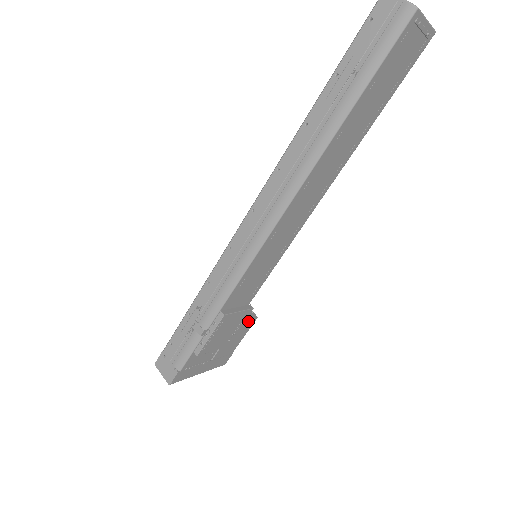
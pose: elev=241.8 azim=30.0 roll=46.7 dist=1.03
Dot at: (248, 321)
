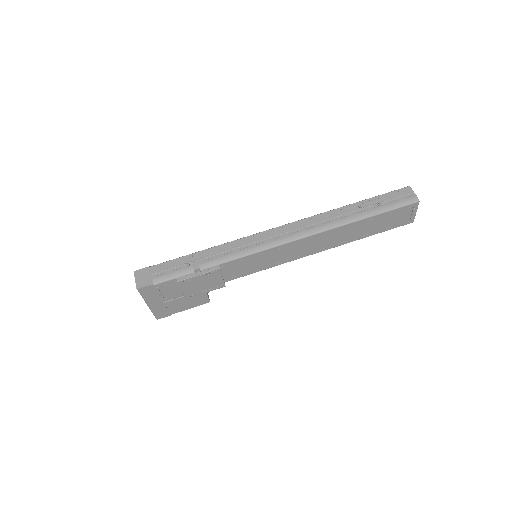
Dot at: (206, 297)
